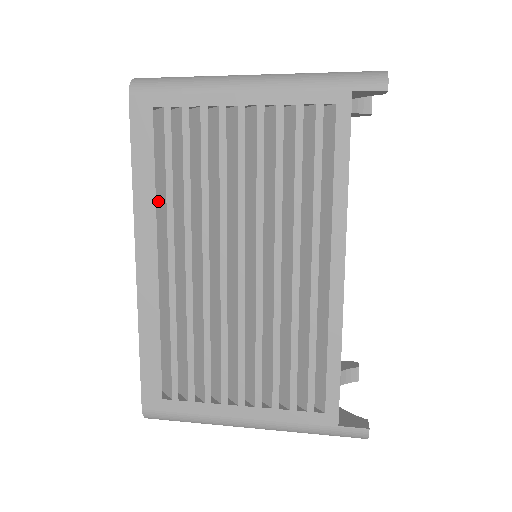
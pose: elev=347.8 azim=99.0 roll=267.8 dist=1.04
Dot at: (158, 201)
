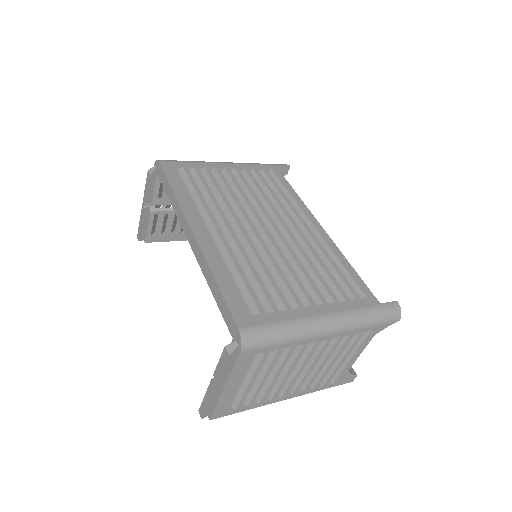
Dot at: occluded
